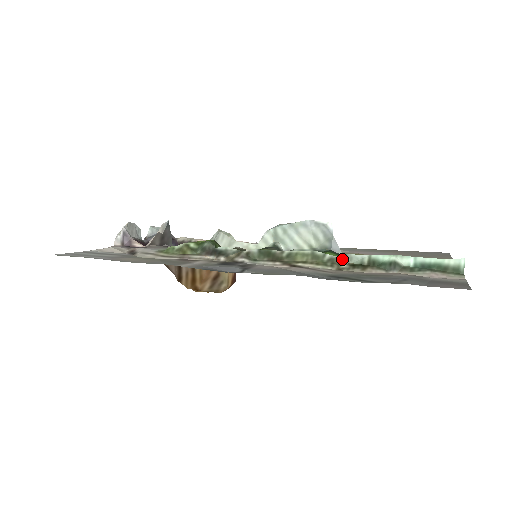
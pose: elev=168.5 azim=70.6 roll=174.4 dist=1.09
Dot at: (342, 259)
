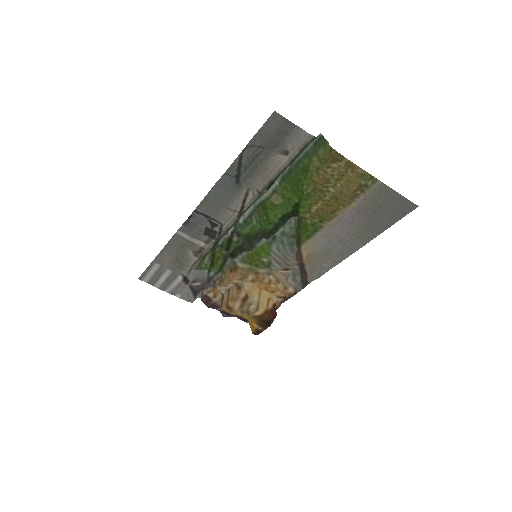
Dot at: (266, 191)
